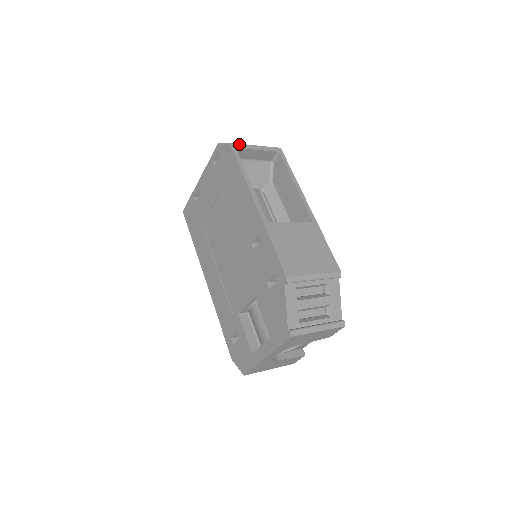
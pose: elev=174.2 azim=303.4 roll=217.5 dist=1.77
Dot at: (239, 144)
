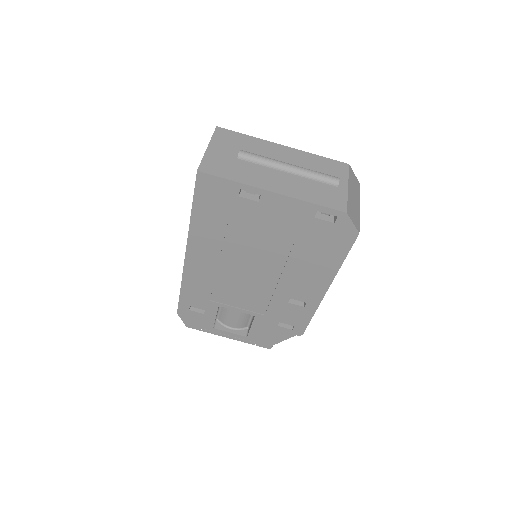
Dot at: (359, 225)
